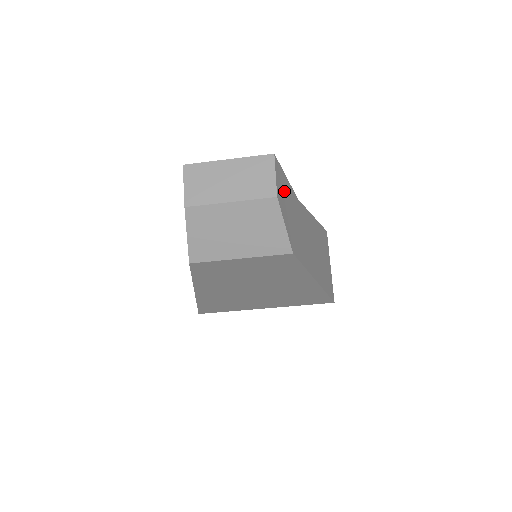
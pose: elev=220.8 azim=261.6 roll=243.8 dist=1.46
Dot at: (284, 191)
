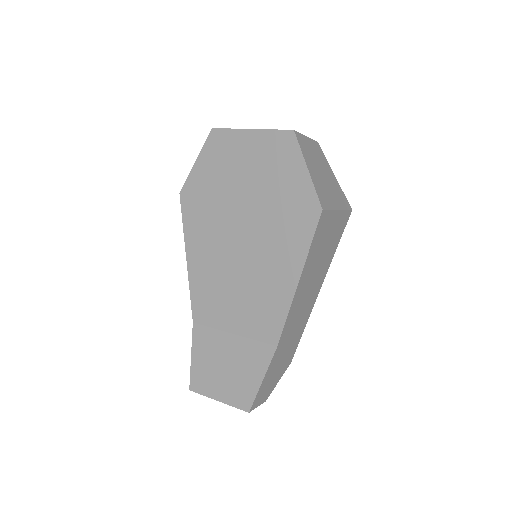
Dot at: (267, 386)
